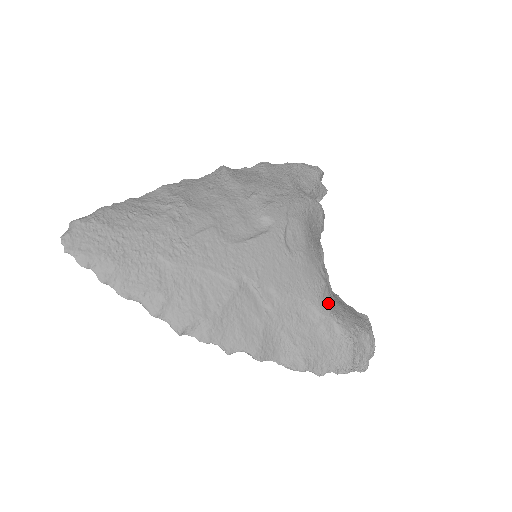
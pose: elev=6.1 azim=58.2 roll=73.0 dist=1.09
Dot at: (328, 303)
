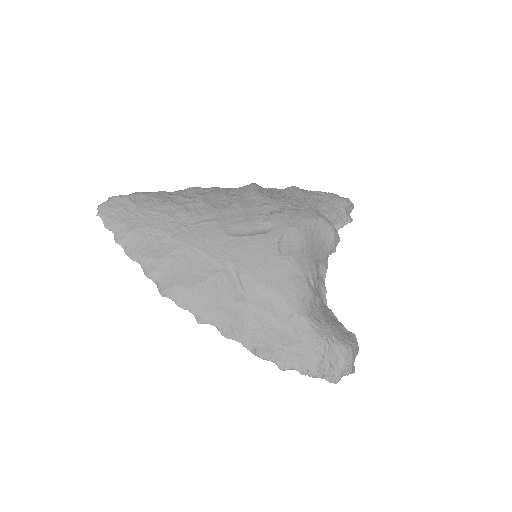
Dot at: (307, 306)
